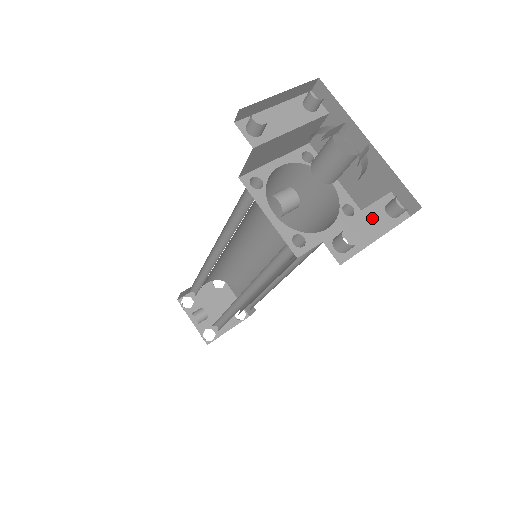
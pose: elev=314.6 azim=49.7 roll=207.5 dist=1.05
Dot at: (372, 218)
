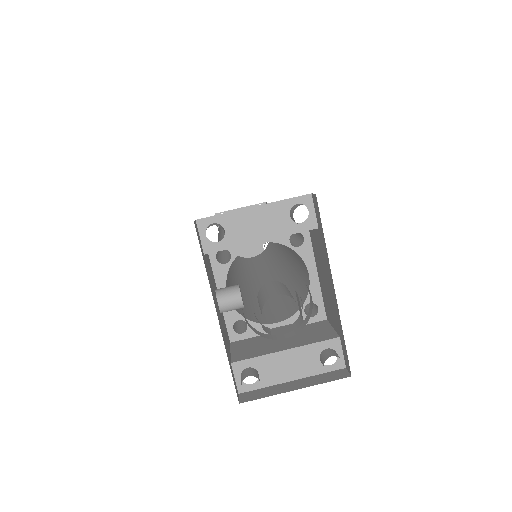
Dot at: (300, 359)
